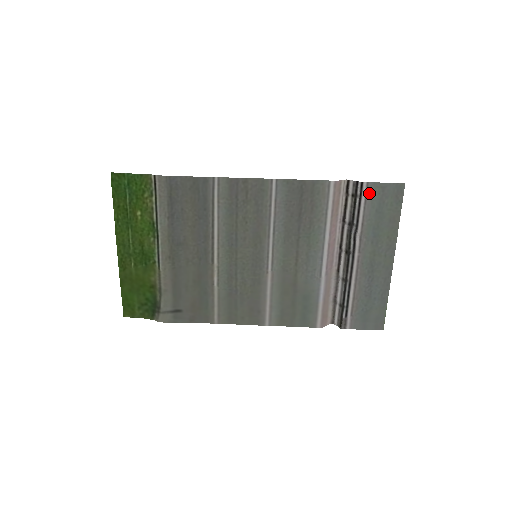
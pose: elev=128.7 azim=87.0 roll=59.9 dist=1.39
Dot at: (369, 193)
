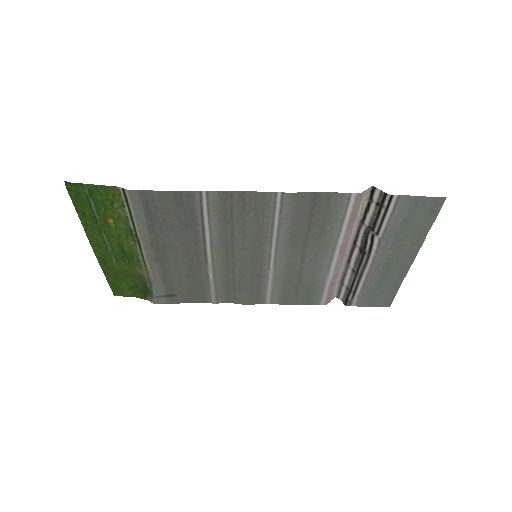
Dot at: (399, 205)
